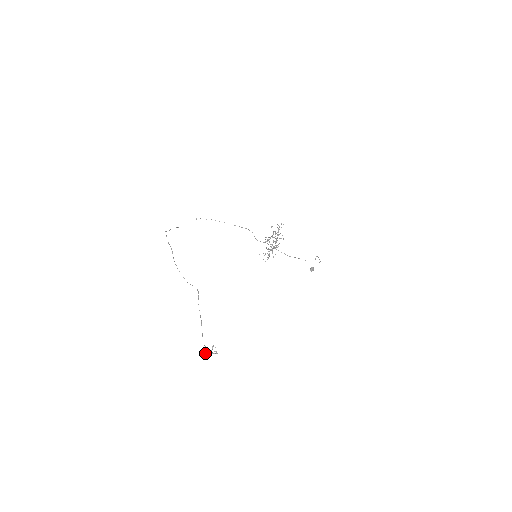
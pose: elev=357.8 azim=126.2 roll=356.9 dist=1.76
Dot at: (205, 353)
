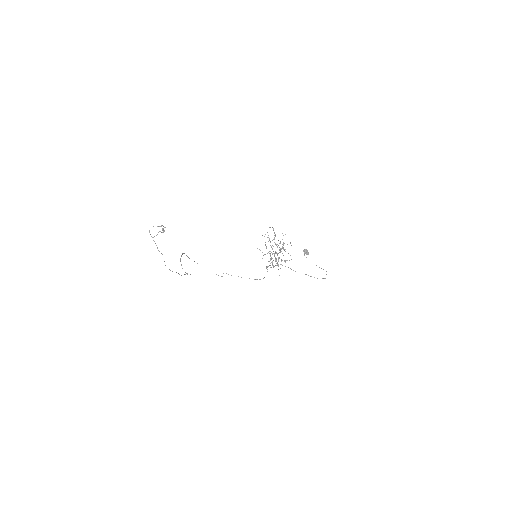
Dot at: occluded
